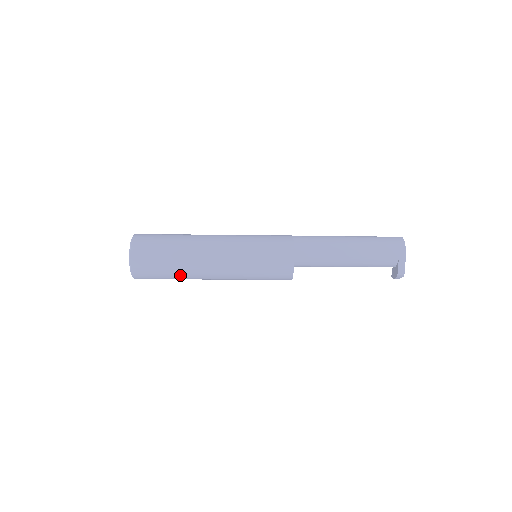
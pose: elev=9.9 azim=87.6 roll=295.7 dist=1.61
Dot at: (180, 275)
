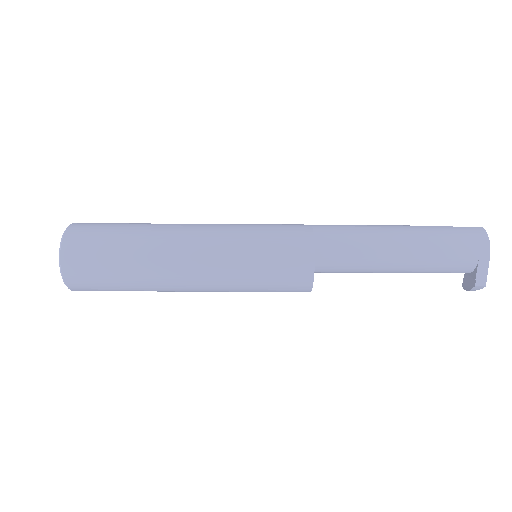
Dot at: (139, 286)
